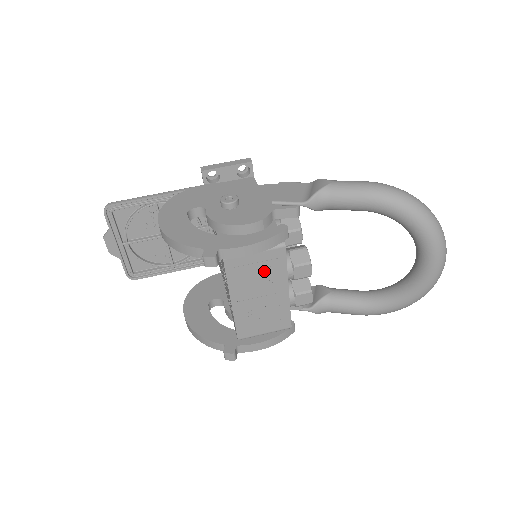
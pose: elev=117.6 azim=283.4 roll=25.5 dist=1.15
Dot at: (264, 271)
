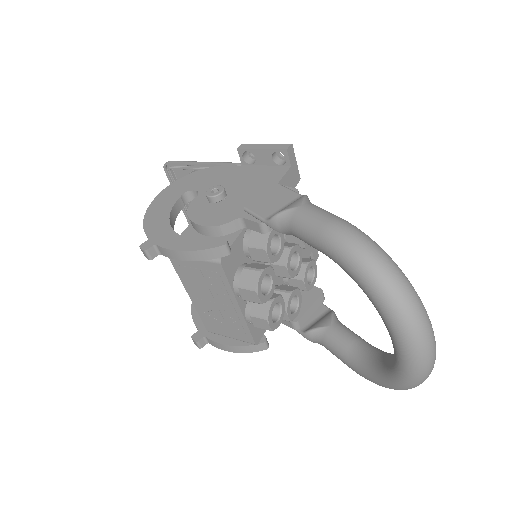
Dot at: (208, 279)
